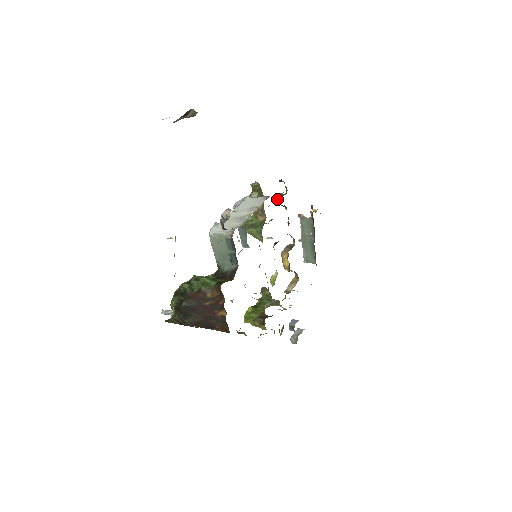
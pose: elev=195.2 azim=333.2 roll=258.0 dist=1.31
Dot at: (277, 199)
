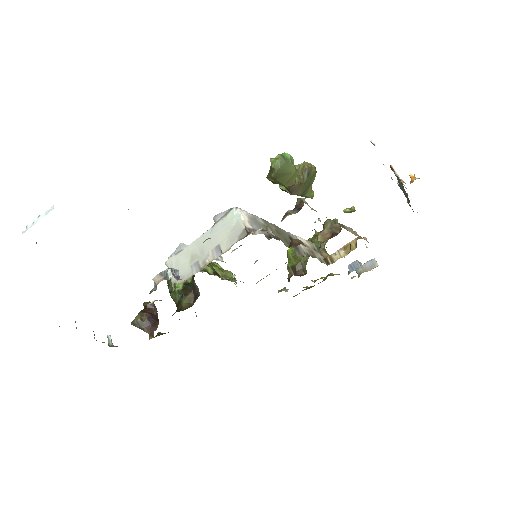
Dot at: occluded
